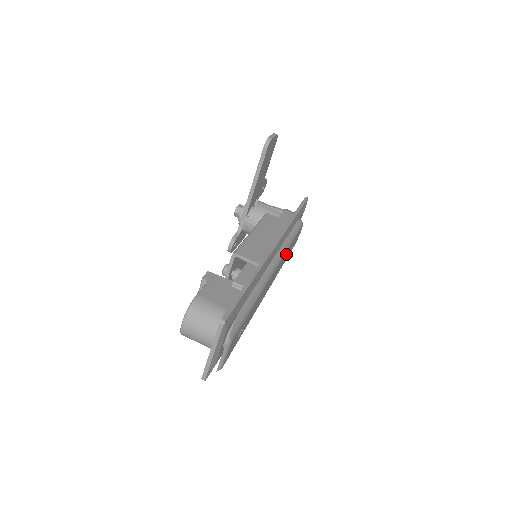
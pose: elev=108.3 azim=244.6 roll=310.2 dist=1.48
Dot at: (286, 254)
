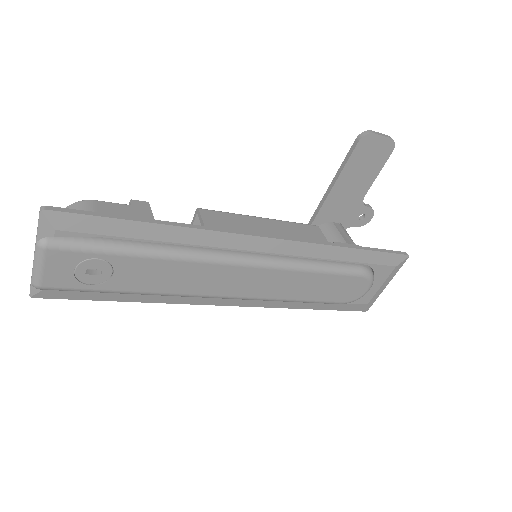
Dot at: (296, 280)
